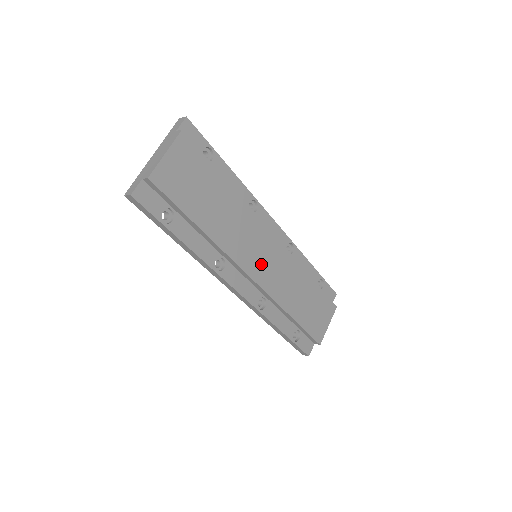
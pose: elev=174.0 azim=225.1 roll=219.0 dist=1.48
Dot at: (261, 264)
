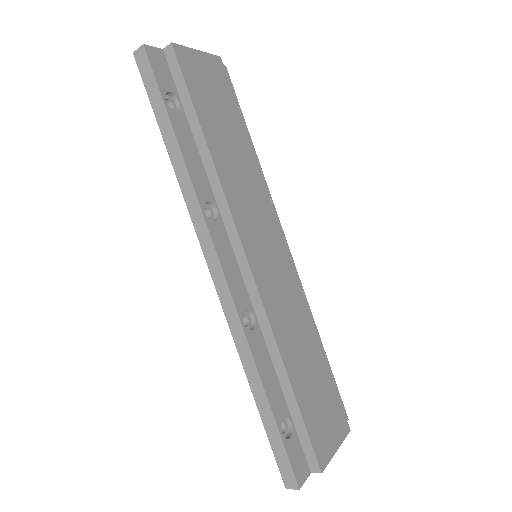
Dot at: (263, 257)
